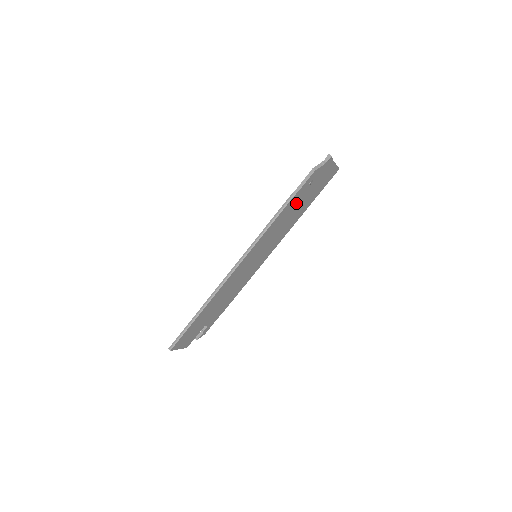
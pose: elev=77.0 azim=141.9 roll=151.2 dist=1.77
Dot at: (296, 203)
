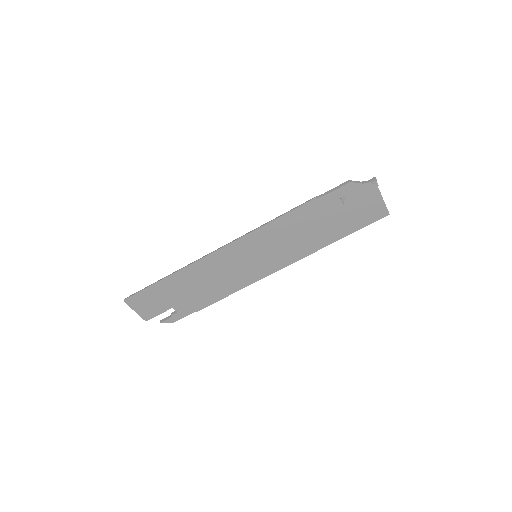
Dot at: (319, 215)
